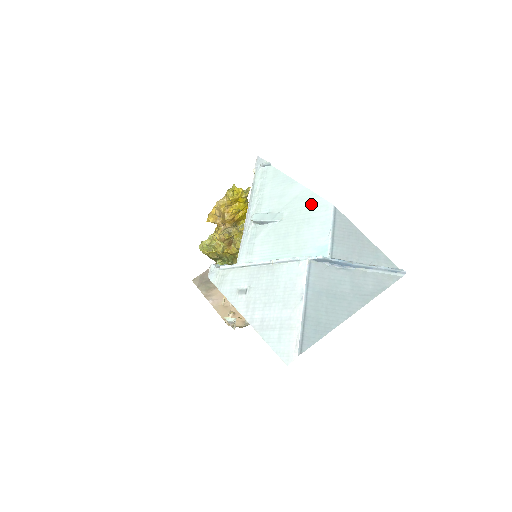
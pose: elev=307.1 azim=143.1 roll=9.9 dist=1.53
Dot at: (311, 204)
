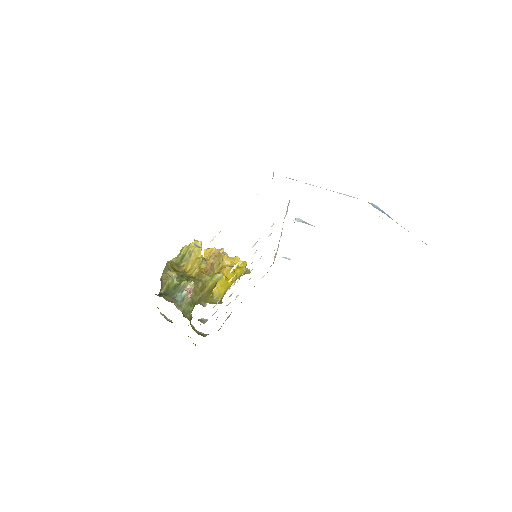
Dot at: occluded
